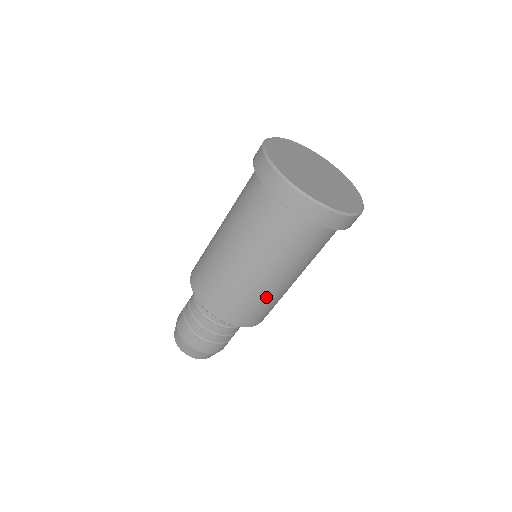
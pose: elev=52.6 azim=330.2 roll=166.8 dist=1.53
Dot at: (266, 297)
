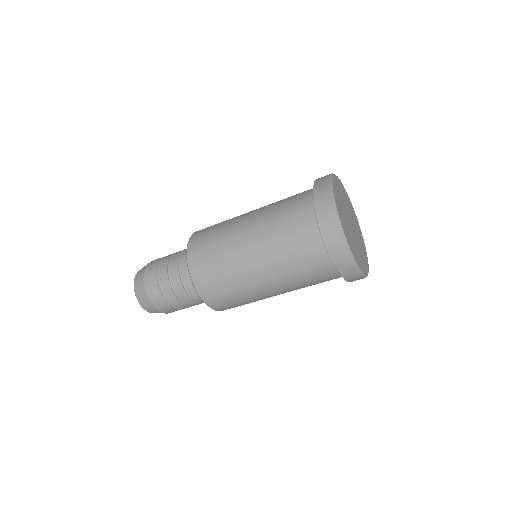
Dot at: (246, 293)
